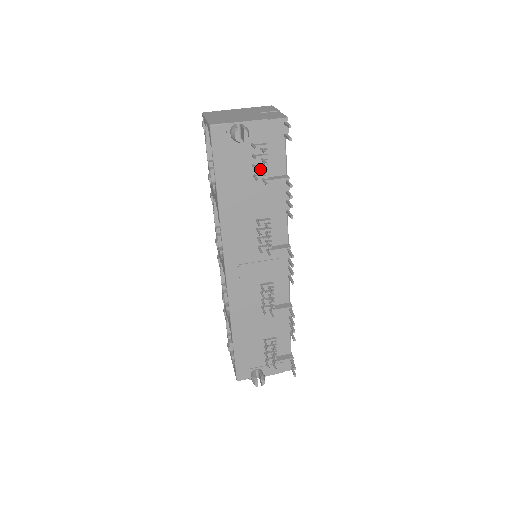
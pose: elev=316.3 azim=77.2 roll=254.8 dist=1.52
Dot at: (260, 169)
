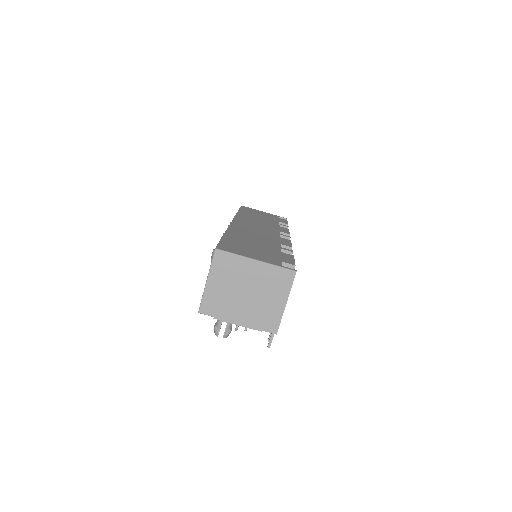
Dot at: occluded
